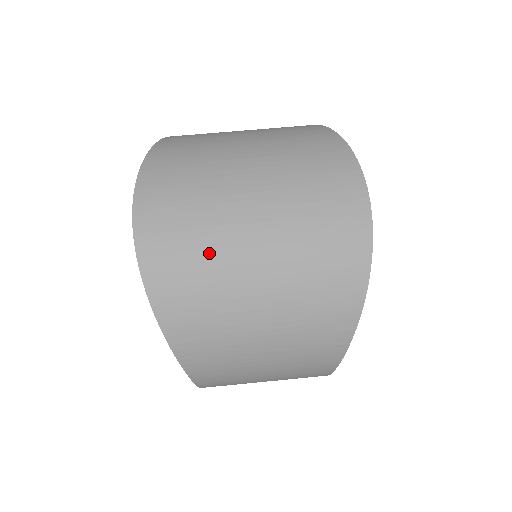
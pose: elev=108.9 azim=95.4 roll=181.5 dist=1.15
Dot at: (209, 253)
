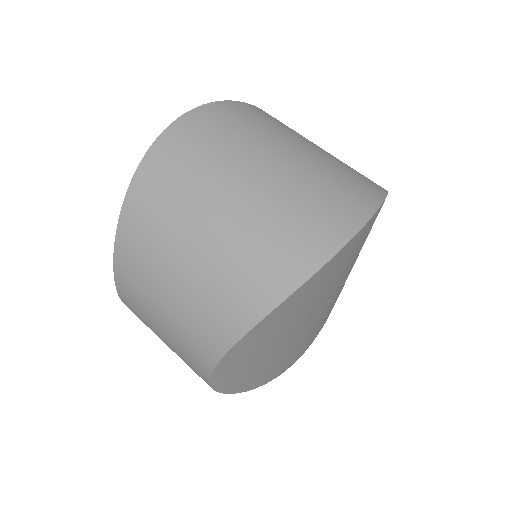
Dot at: (203, 171)
